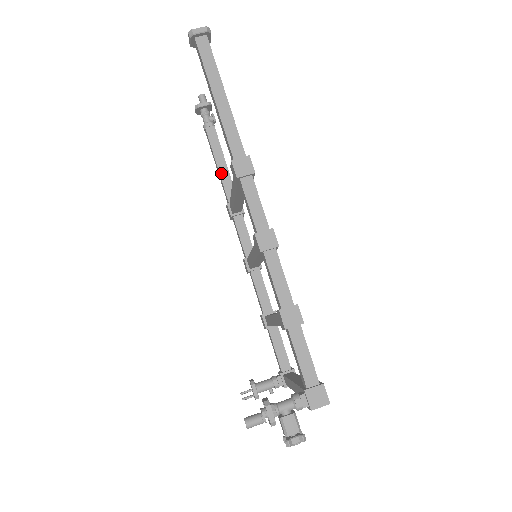
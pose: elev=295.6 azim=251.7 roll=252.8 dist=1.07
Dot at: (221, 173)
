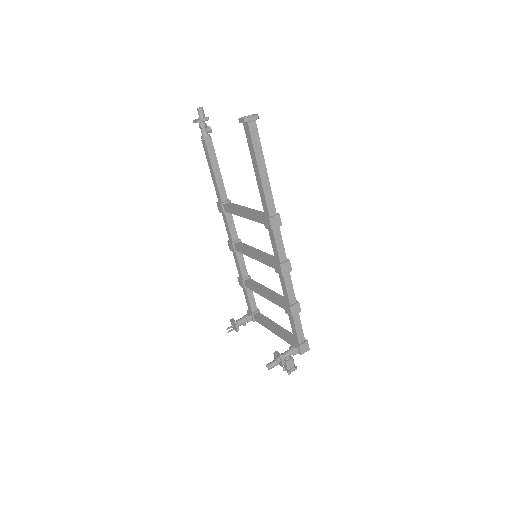
Dot at: (216, 179)
